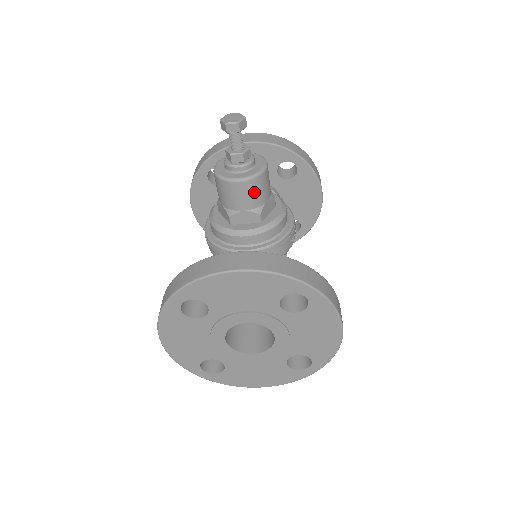
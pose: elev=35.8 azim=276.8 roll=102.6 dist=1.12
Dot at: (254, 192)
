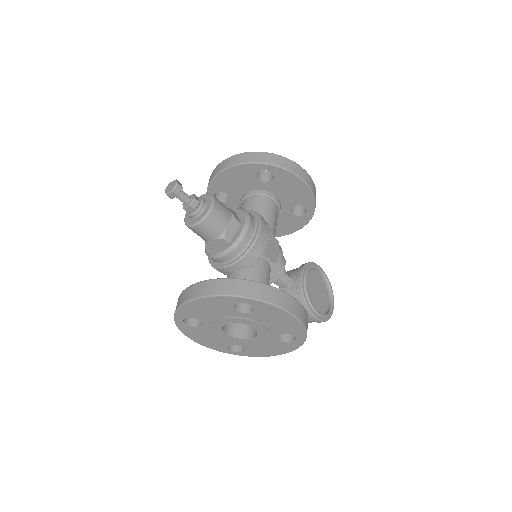
Dot at: (210, 227)
